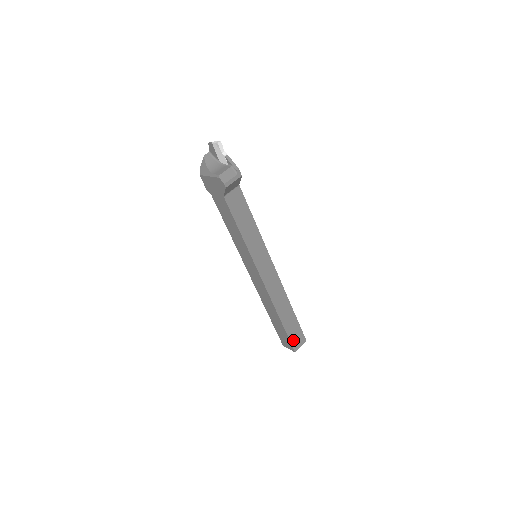
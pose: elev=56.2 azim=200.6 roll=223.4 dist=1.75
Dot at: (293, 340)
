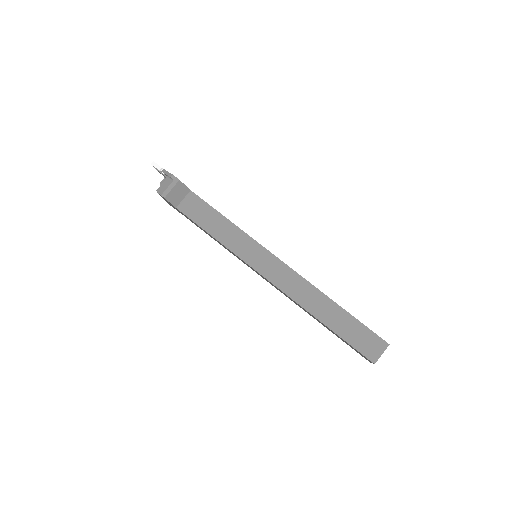
Dot at: (361, 347)
